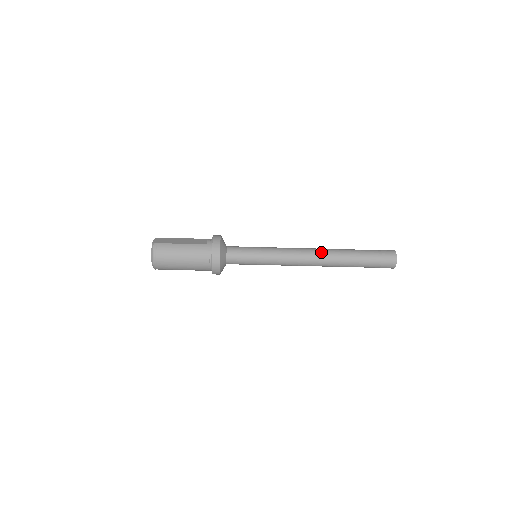
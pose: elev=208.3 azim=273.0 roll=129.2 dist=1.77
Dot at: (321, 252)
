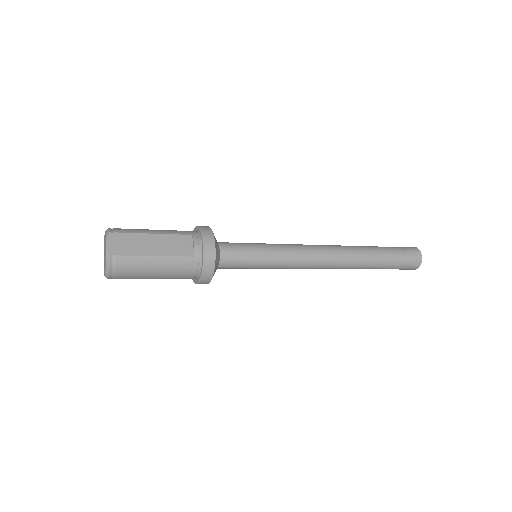
Dot at: (341, 258)
